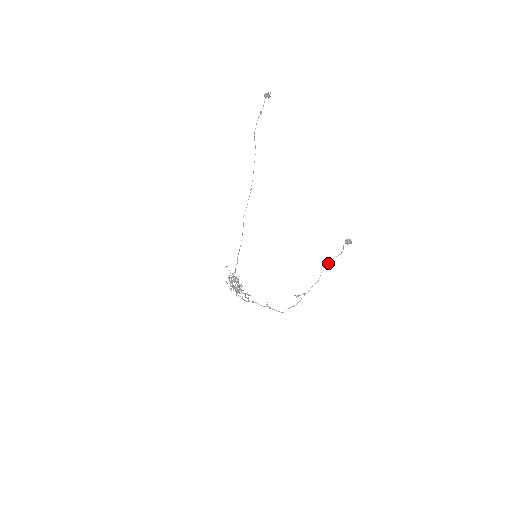
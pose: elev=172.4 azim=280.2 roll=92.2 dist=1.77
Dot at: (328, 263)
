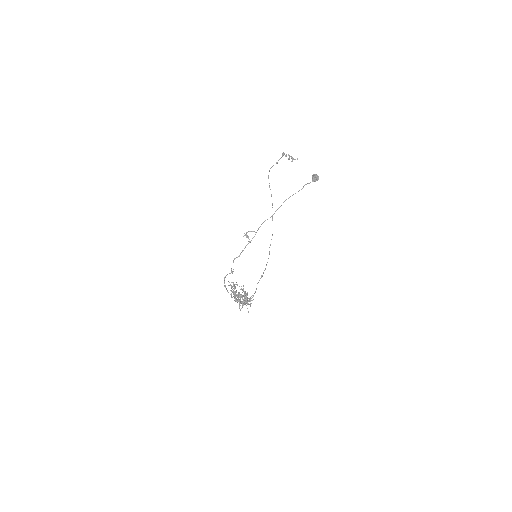
Dot at: (286, 199)
